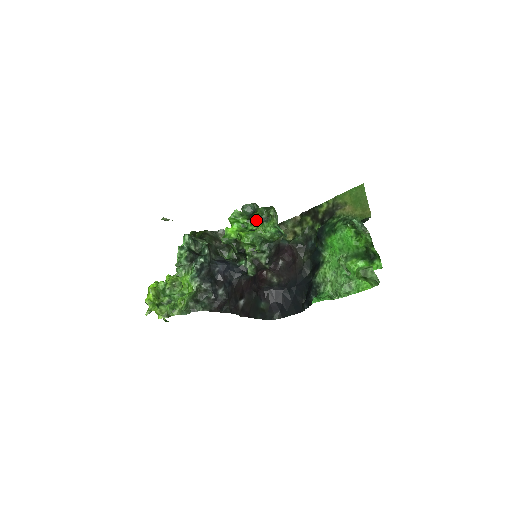
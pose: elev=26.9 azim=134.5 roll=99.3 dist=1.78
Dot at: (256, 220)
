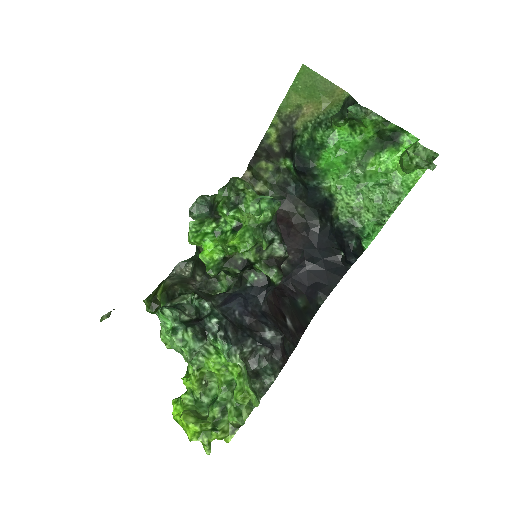
Dot at: (229, 212)
